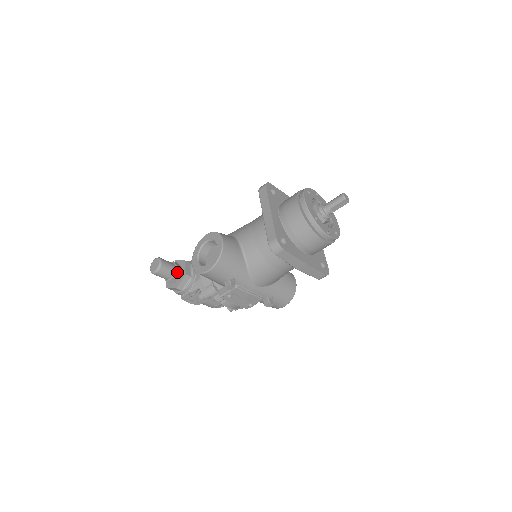
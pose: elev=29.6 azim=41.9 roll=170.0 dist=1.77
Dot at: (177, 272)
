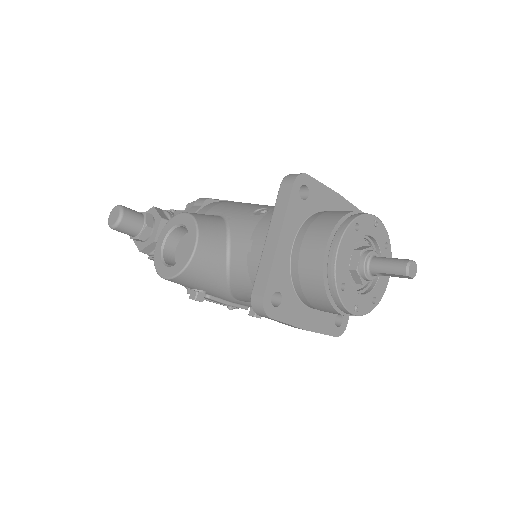
Dot at: (144, 233)
